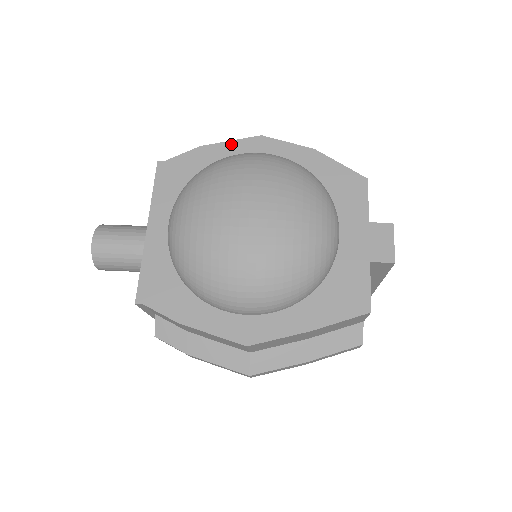
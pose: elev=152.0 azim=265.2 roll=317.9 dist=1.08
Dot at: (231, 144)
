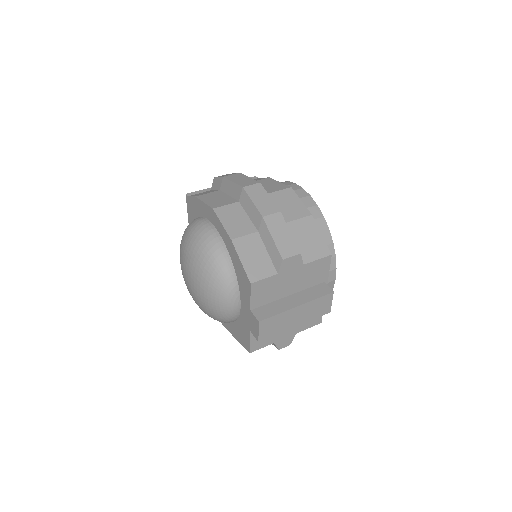
Dot at: (204, 205)
